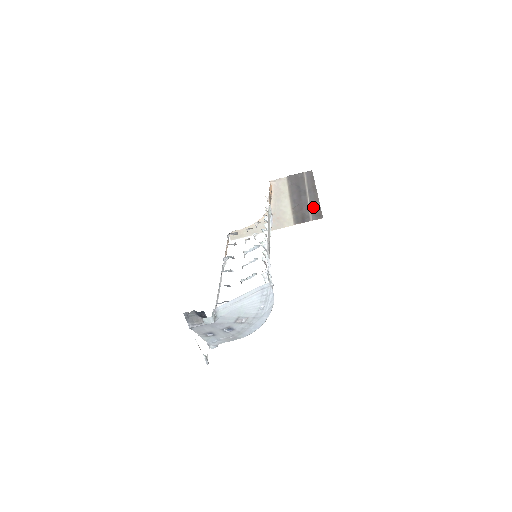
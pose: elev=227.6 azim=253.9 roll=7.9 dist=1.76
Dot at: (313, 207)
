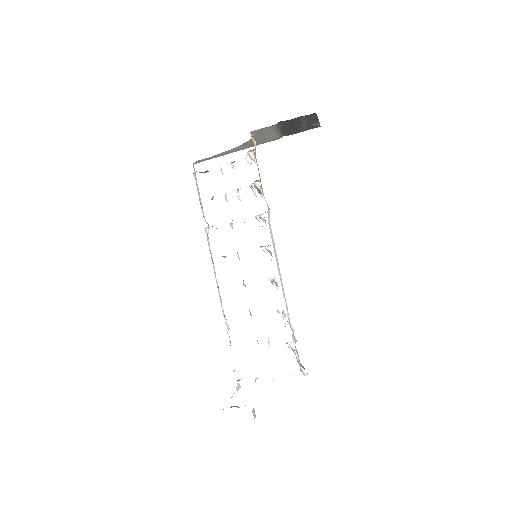
Dot at: (309, 126)
